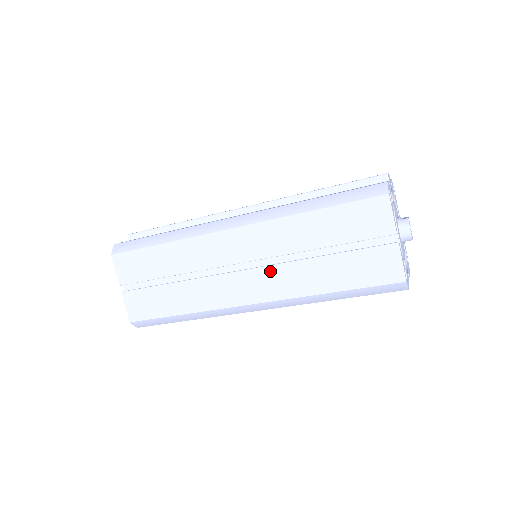
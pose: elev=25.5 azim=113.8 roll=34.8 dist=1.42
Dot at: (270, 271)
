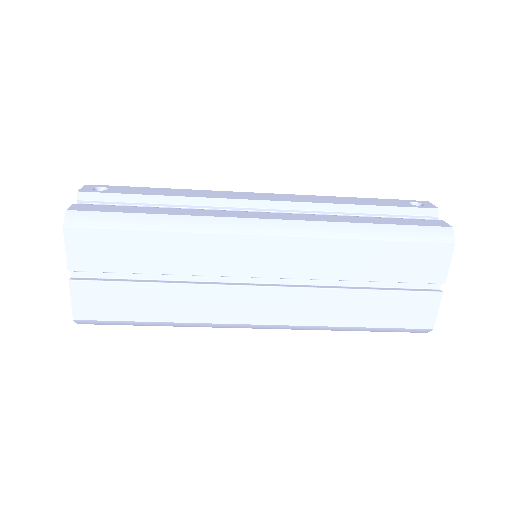
Dot at: (296, 293)
